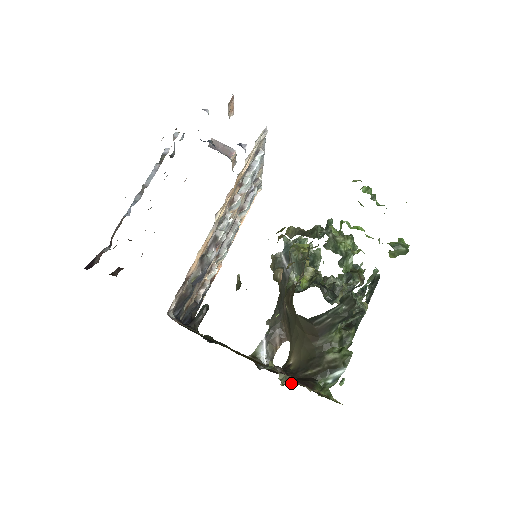
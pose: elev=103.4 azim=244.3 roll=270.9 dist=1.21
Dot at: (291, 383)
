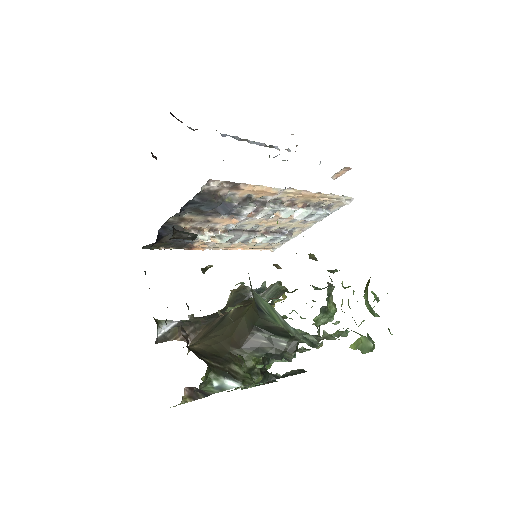
Dot at: occluded
